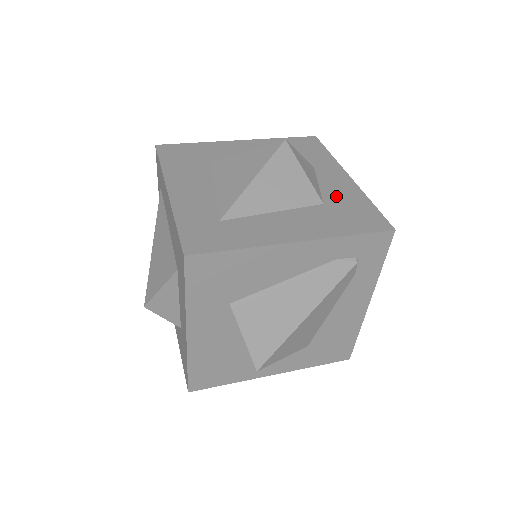
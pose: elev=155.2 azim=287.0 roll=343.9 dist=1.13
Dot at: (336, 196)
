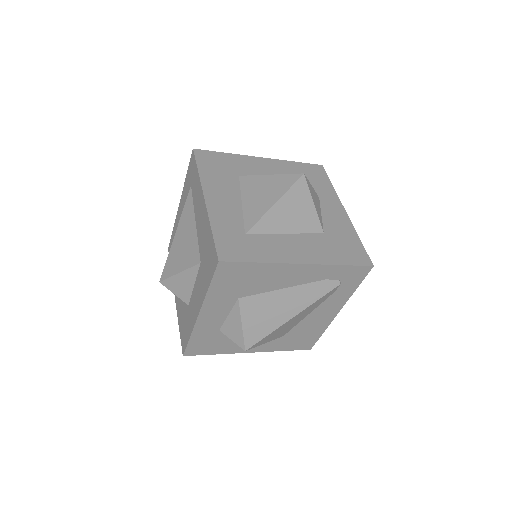
Dot at: (334, 227)
